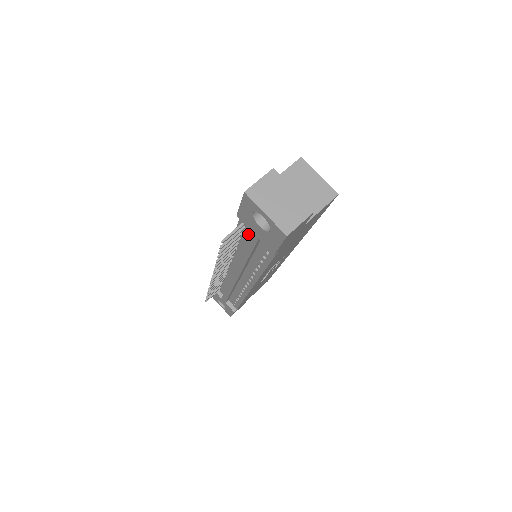
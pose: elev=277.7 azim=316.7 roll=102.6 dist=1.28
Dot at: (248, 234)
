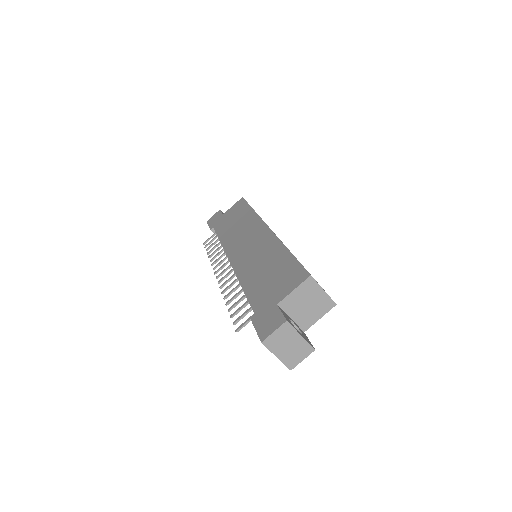
Dot at: occluded
